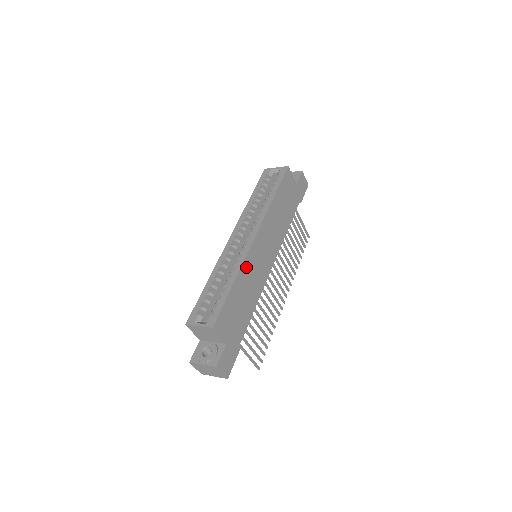
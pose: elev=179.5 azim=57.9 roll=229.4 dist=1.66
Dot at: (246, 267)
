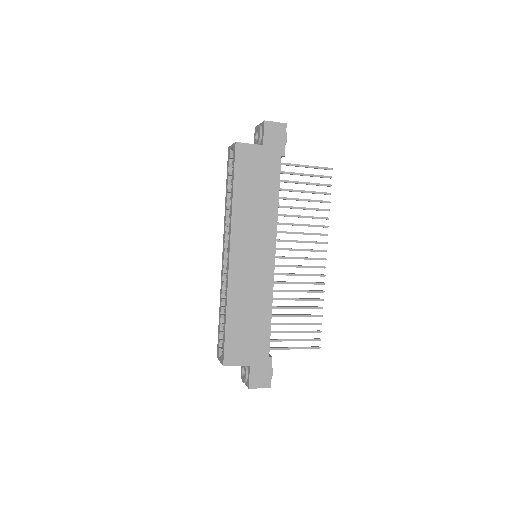
Dot at: (234, 291)
